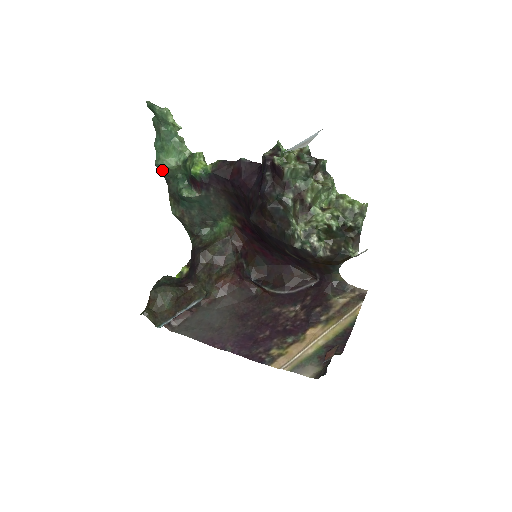
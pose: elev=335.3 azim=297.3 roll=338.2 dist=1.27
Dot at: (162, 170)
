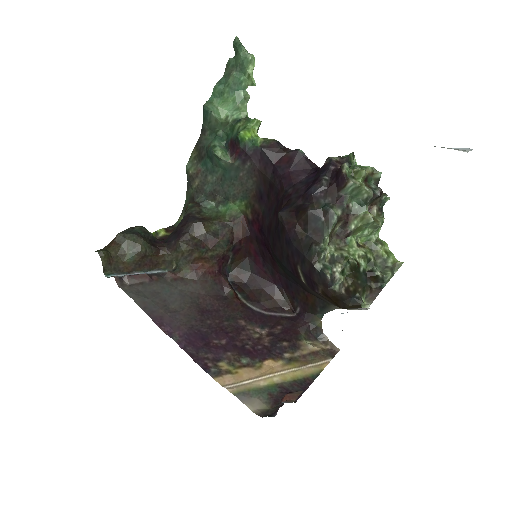
Dot at: (207, 116)
